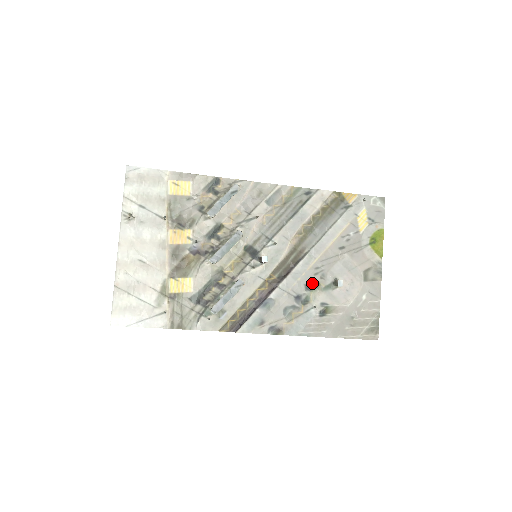
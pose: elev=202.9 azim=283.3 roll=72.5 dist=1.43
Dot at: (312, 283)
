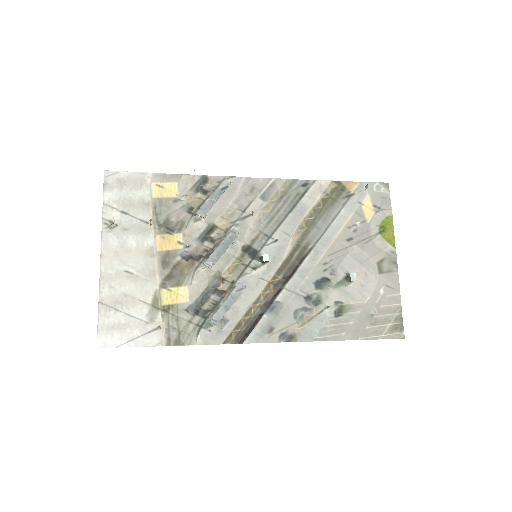
Dot at: (322, 280)
